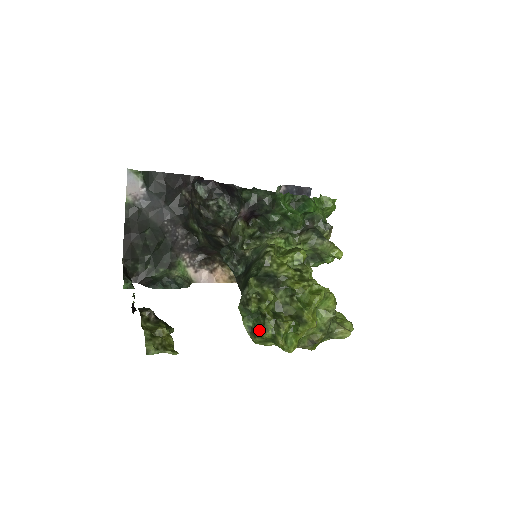
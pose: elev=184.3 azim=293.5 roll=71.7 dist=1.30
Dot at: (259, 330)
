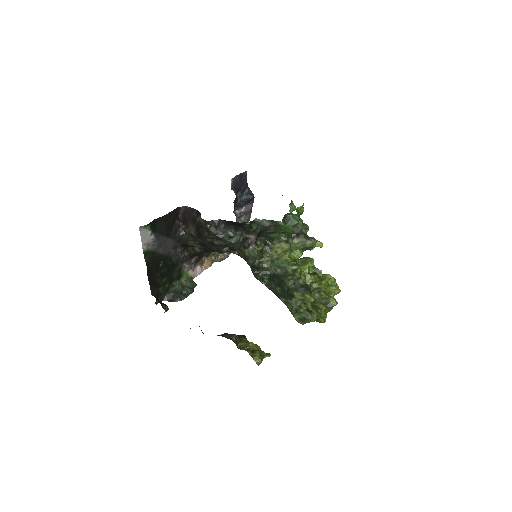
Dot at: (308, 319)
